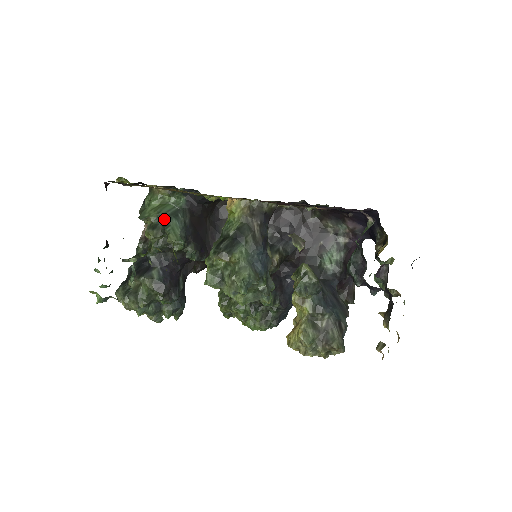
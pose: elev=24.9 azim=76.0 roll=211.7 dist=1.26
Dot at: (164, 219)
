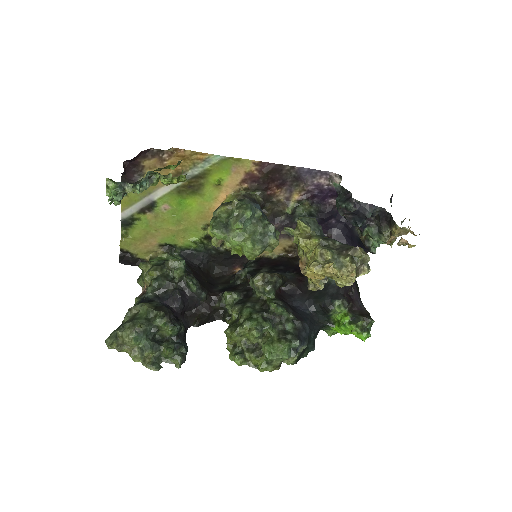
Dot at: (164, 262)
